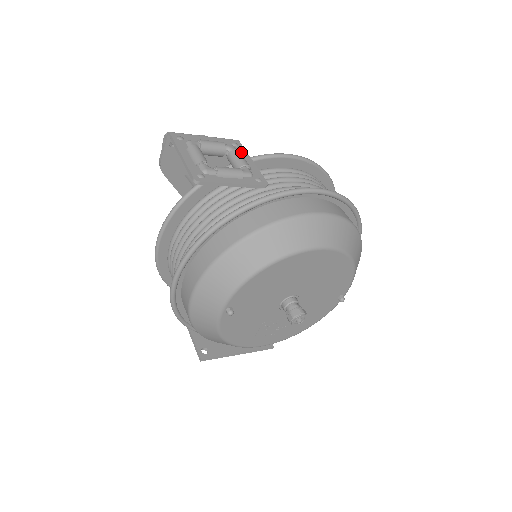
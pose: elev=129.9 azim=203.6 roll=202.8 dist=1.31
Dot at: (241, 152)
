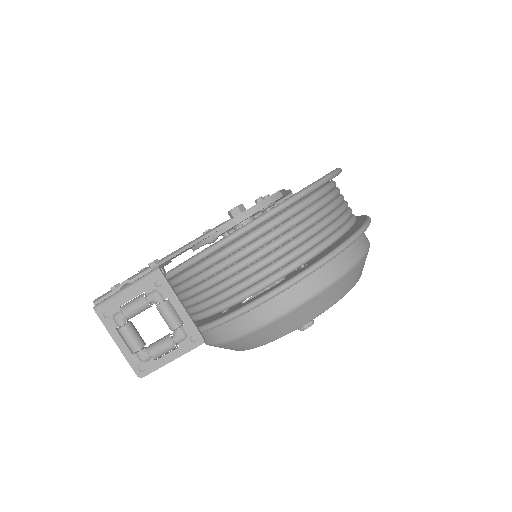
Dot at: (167, 295)
